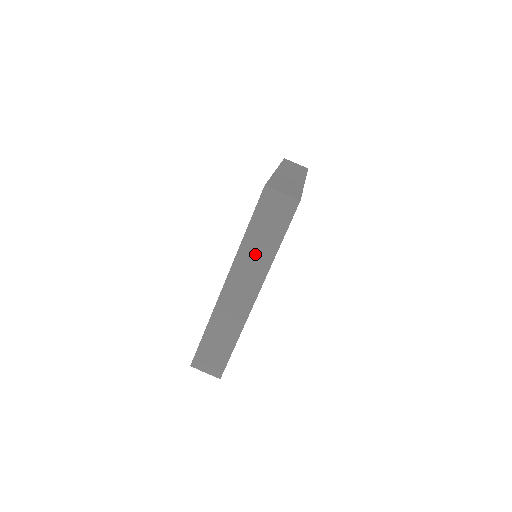
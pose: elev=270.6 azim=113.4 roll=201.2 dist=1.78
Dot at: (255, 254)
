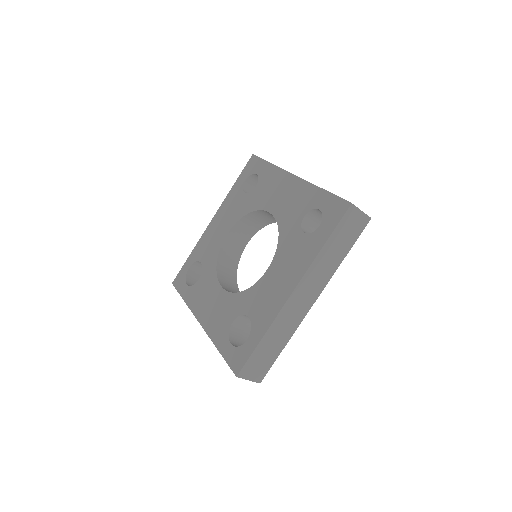
Dot at: occluded
